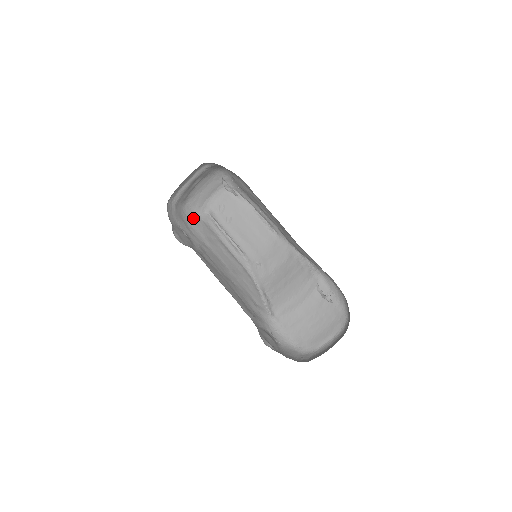
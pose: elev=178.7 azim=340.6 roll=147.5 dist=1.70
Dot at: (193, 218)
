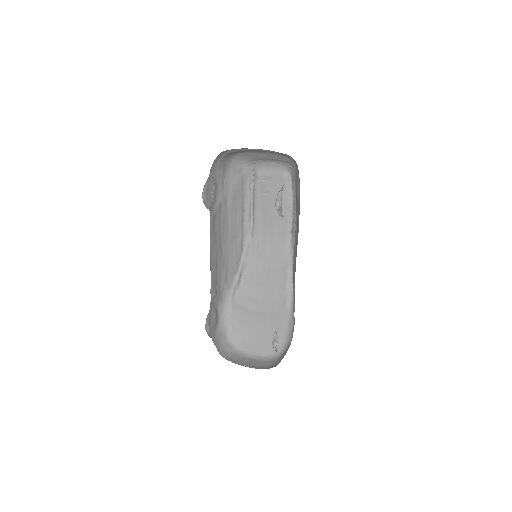
Dot at: (236, 167)
